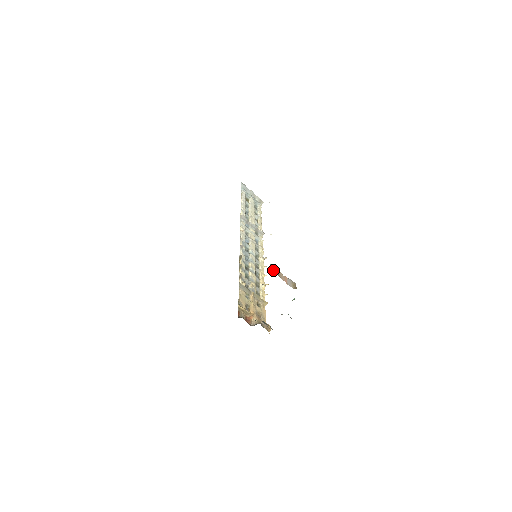
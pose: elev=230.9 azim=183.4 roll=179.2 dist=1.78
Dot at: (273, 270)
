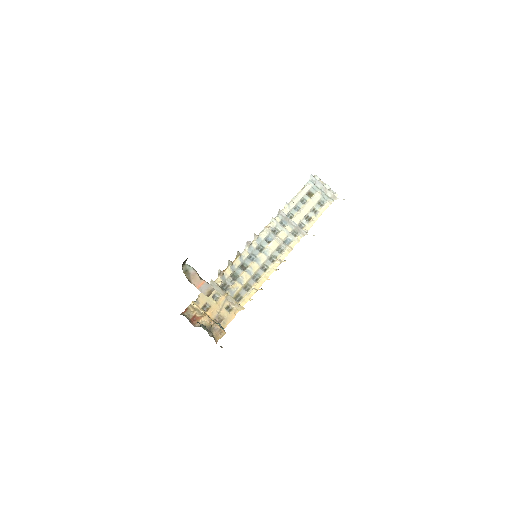
Dot at: (184, 271)
